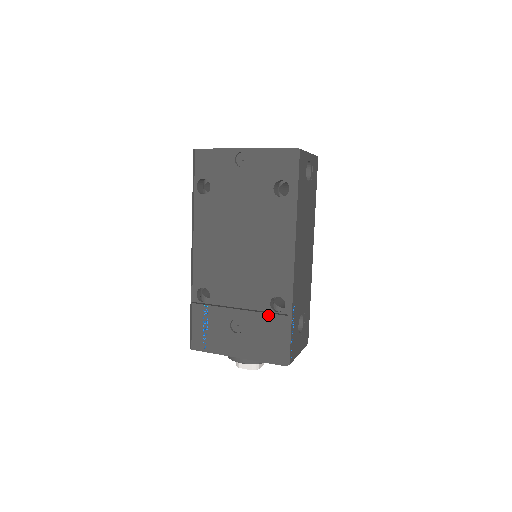
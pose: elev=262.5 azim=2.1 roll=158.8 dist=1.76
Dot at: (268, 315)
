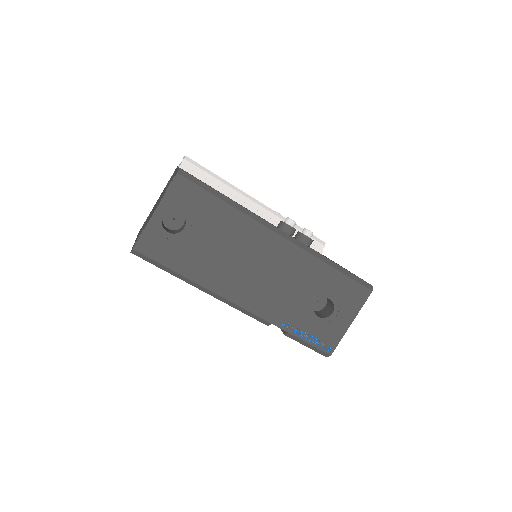
Dot at: occluded
